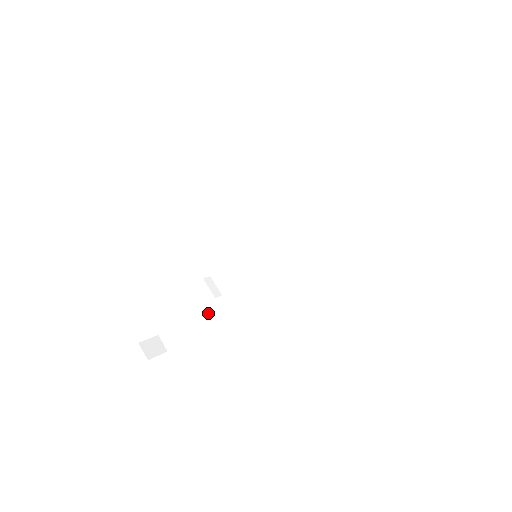
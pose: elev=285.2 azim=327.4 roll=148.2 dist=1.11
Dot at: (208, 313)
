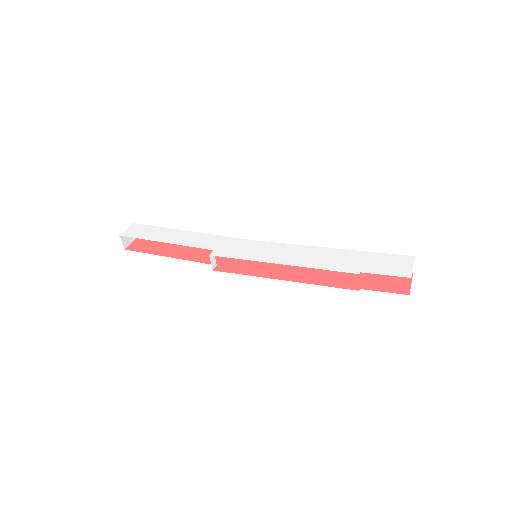
Dot at: occluded
